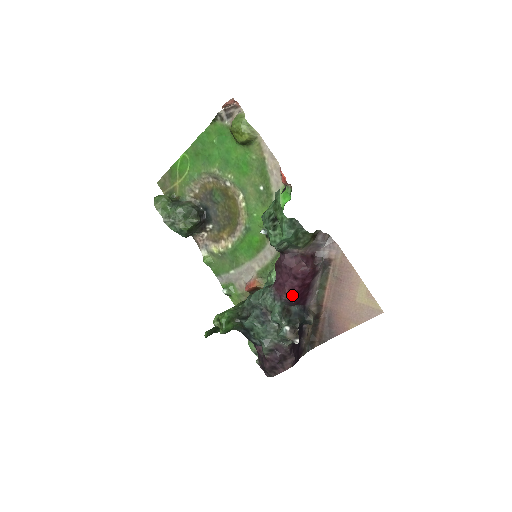
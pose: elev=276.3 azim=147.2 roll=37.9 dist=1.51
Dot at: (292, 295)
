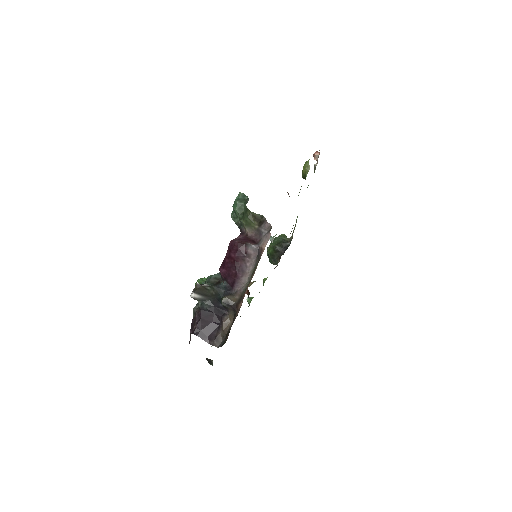
Dot at: (223, 265)
